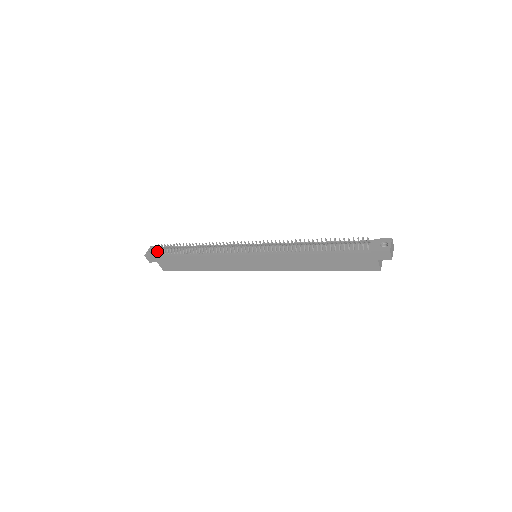
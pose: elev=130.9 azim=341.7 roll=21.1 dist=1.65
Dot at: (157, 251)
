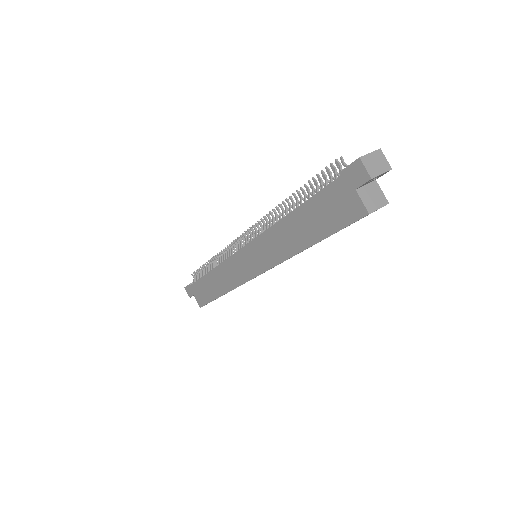
Dot at: (194, 281)
